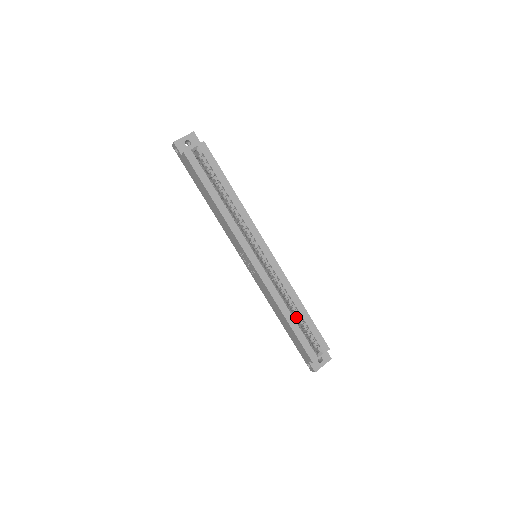
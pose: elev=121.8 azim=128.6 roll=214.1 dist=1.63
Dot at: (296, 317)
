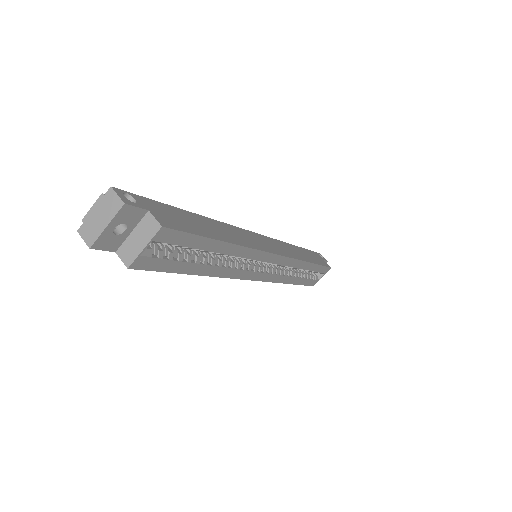
Dot at: occluded
